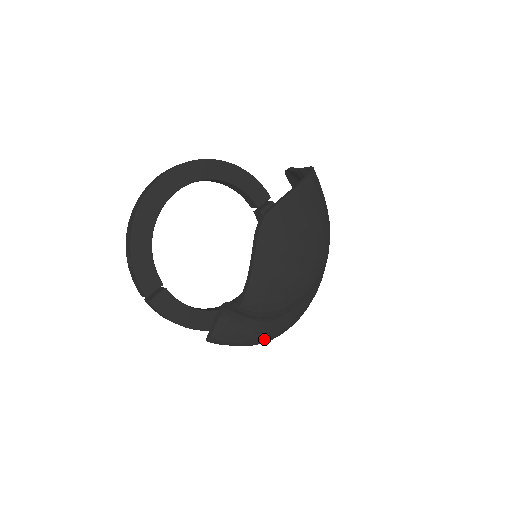
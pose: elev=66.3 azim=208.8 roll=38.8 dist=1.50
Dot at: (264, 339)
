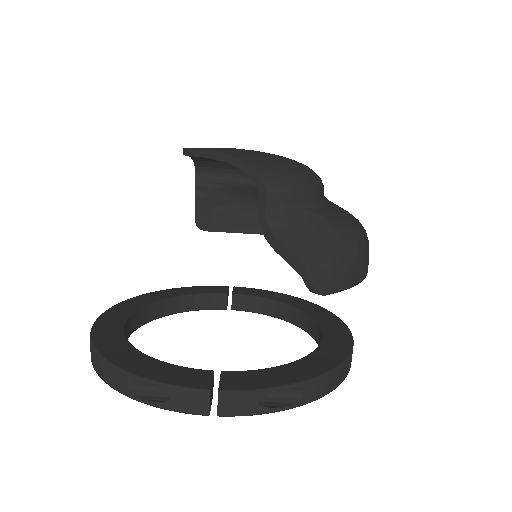
Dot at: (353, 228)
